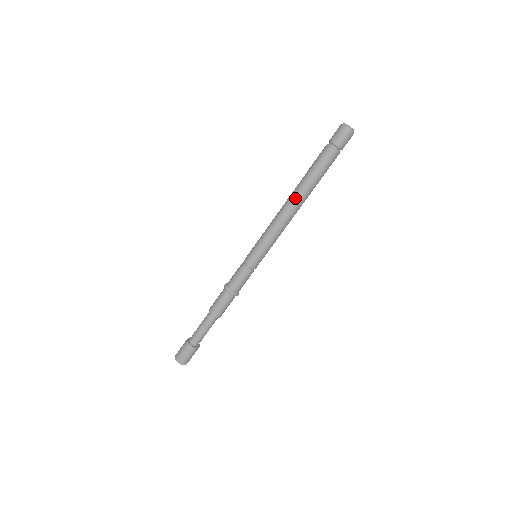
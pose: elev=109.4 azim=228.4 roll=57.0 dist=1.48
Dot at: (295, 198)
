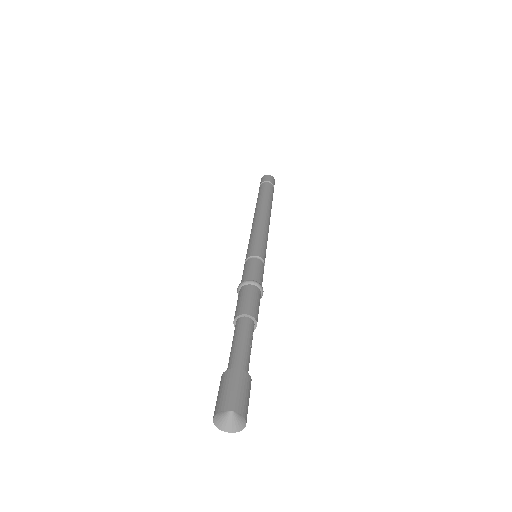
Dot at: (262, 206)
